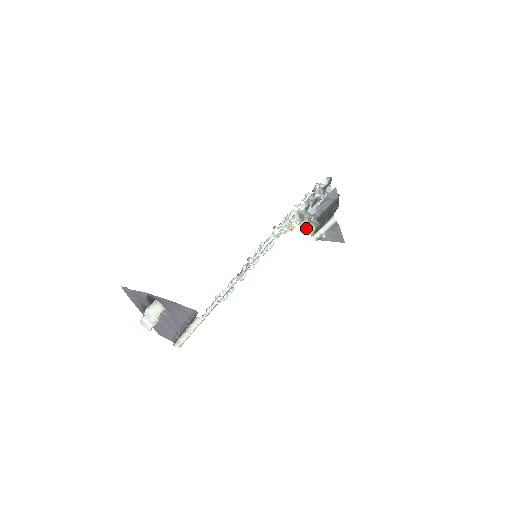
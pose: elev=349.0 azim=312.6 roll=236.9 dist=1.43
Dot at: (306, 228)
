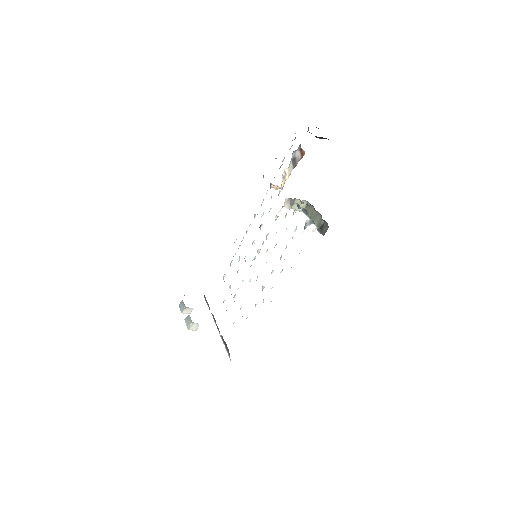
Dot at: (297, 208)
